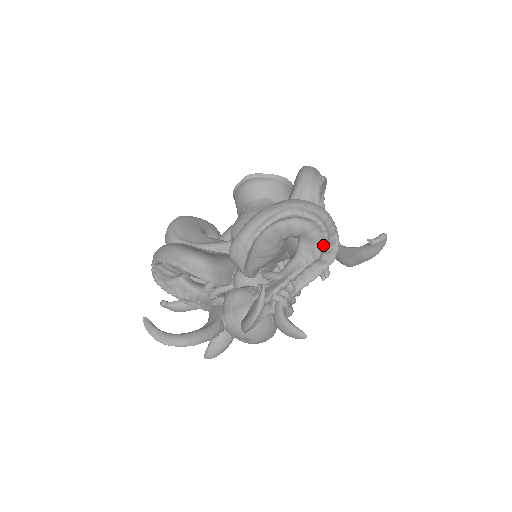
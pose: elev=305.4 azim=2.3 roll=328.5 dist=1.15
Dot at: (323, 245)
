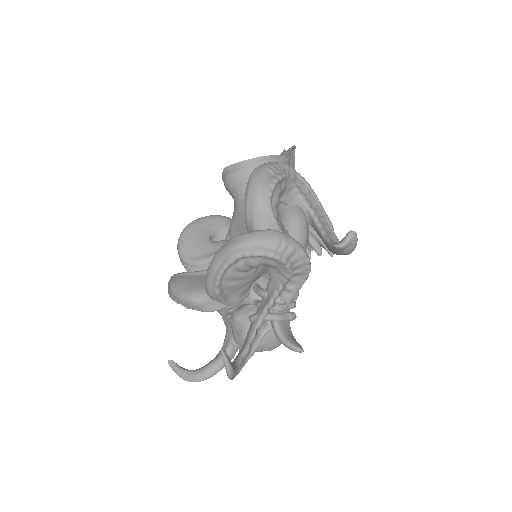
Dot at: (286, 269)
